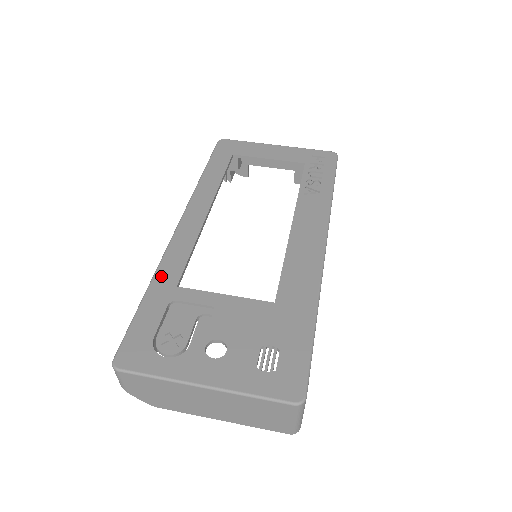
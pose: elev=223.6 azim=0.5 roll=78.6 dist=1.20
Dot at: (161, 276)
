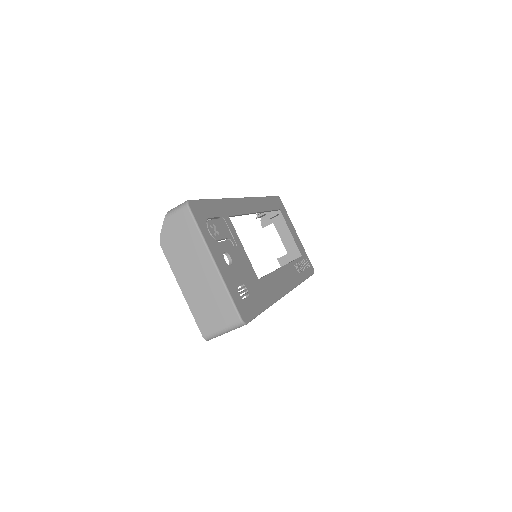
Dot at: (226, 203)
